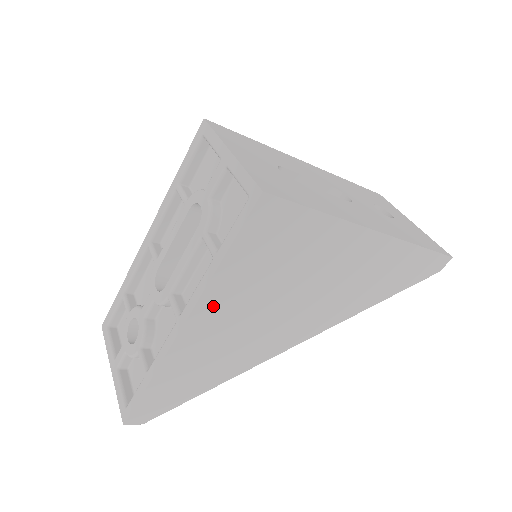
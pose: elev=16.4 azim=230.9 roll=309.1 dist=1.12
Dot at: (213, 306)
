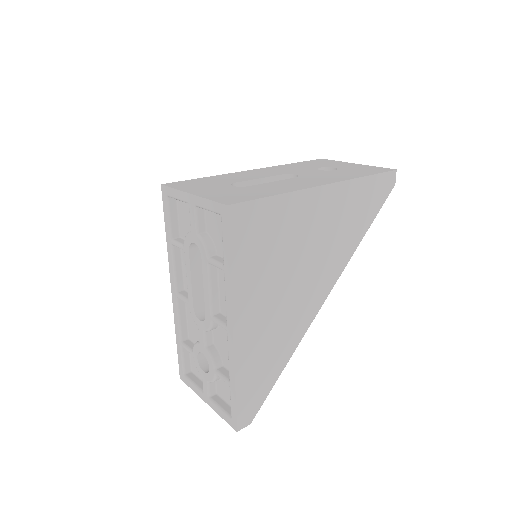
Dot at: (245, 304)
